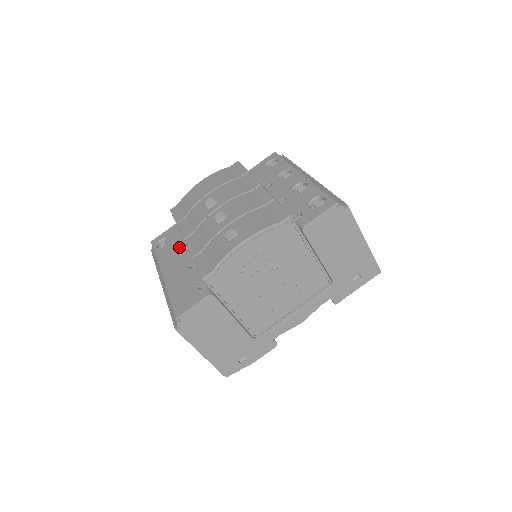
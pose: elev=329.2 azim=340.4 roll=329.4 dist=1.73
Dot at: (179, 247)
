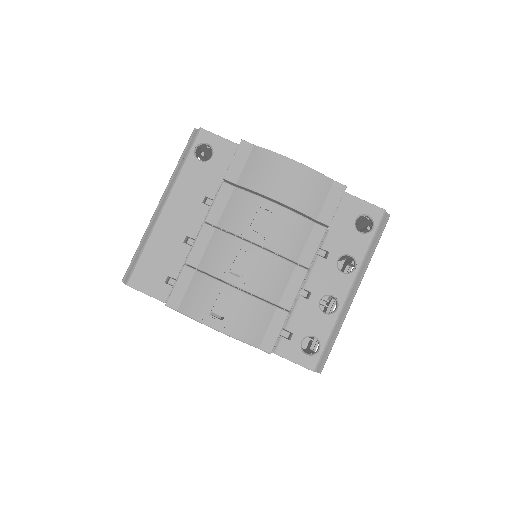
Dot at: (205, 193)
